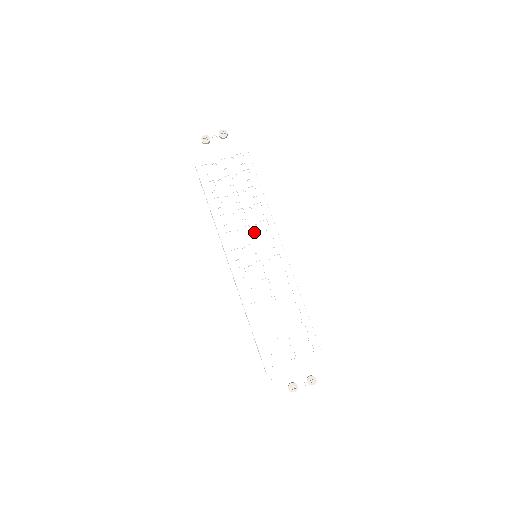
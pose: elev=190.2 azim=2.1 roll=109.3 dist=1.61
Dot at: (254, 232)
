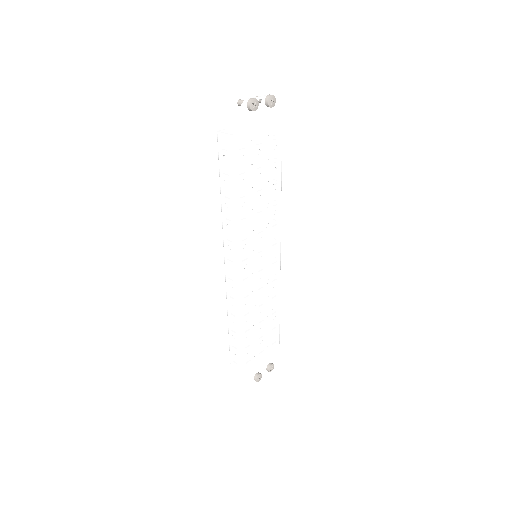
Dot at: (265, 232)
